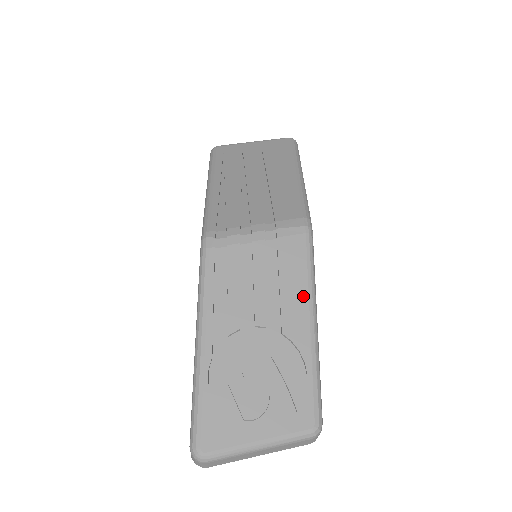
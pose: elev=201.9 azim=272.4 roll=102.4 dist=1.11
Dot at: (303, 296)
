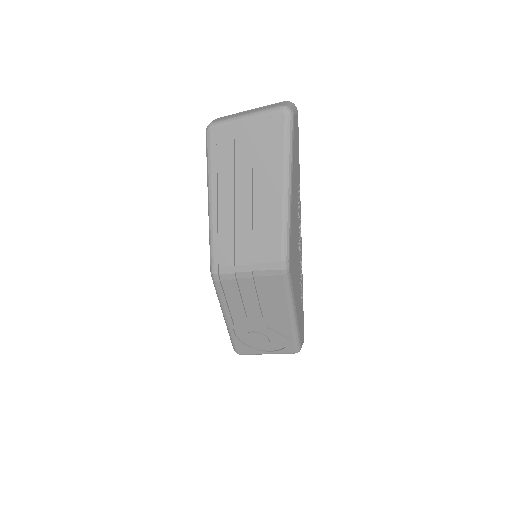
Dot at: (284, 306)
